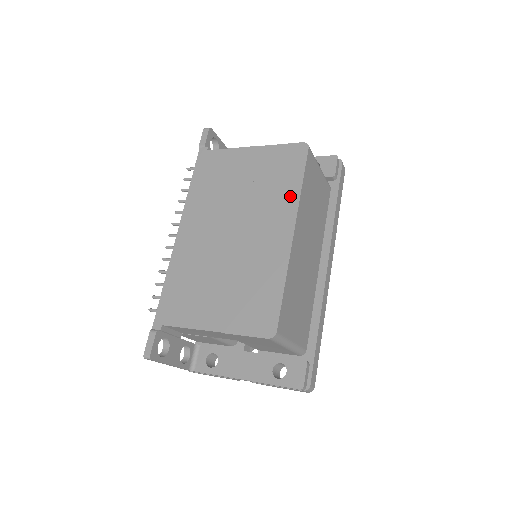
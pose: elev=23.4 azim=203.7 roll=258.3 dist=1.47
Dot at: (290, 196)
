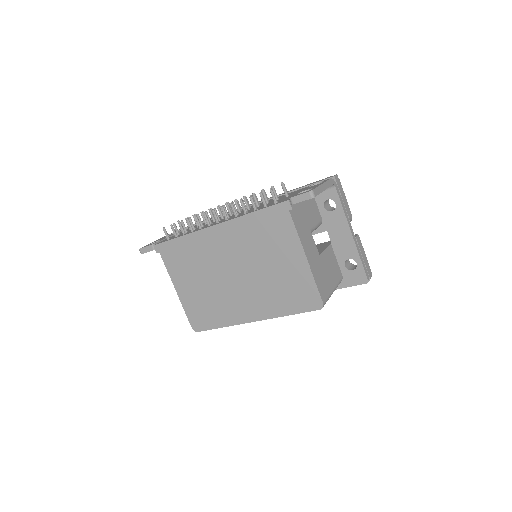
Dot at: (277, 310)
